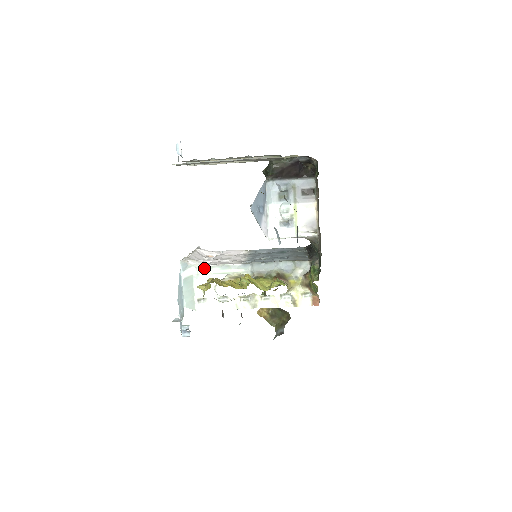
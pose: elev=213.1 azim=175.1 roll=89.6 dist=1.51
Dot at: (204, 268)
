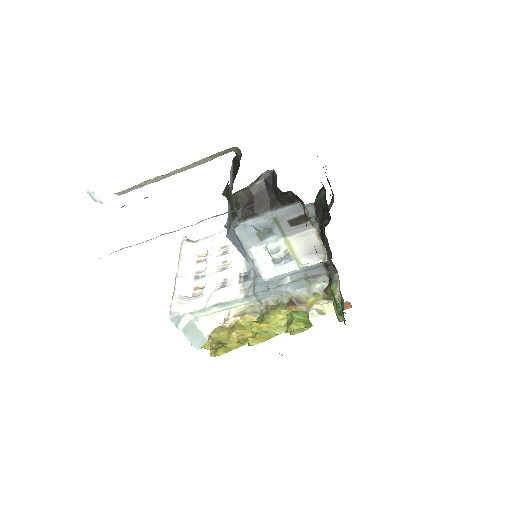
Dot at: (200, 311)
